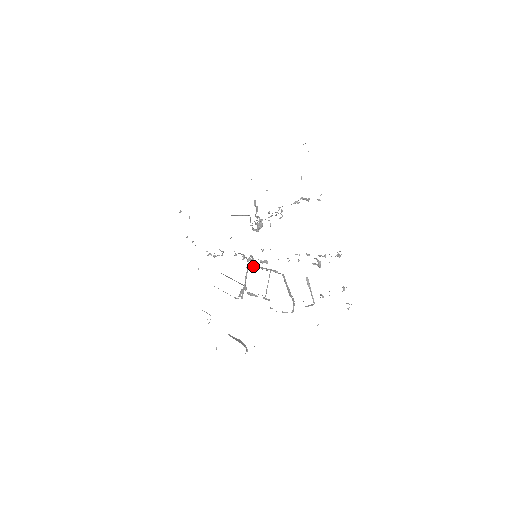
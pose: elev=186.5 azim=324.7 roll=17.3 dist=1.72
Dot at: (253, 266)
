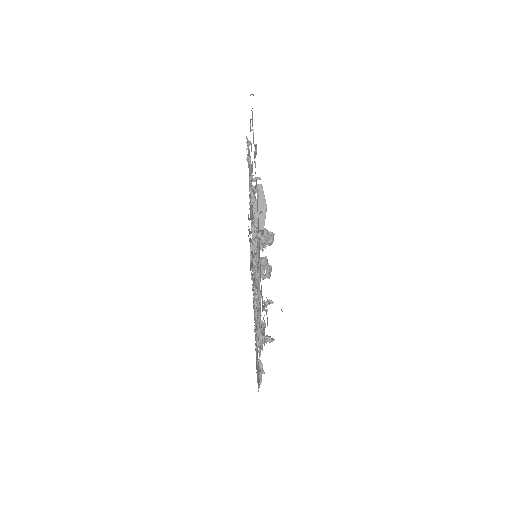
Dot at: occluded
